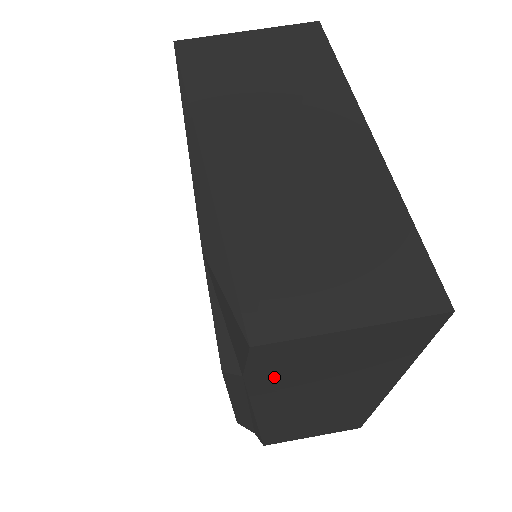
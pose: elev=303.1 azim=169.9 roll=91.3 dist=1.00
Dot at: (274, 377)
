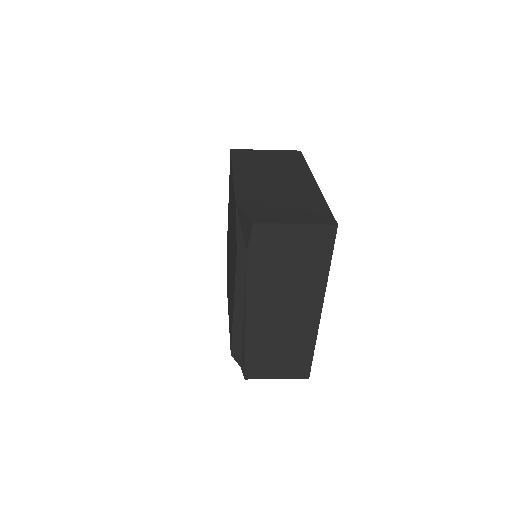
Dot at: (260, 261)
